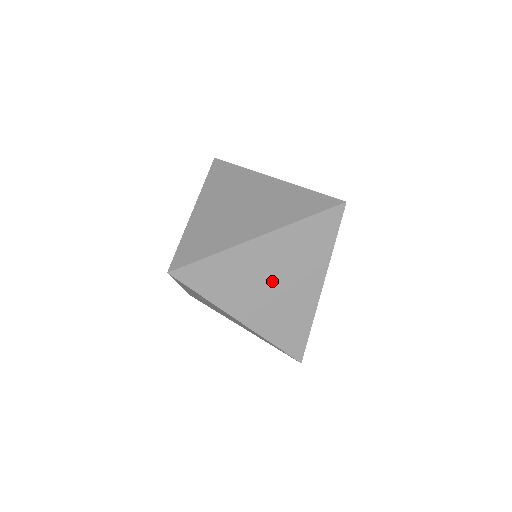
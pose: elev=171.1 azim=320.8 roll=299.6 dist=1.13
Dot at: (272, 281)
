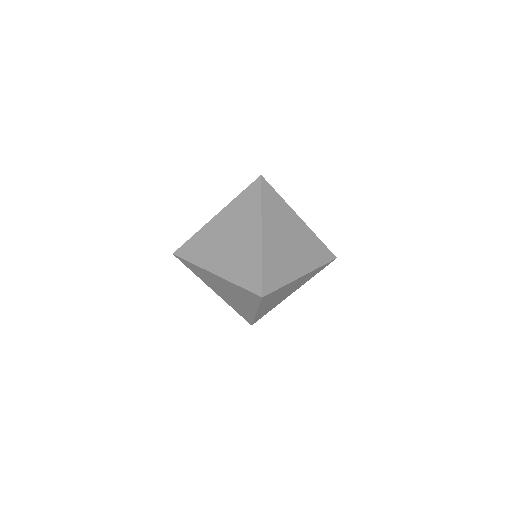
Dot at: (228, 240)
